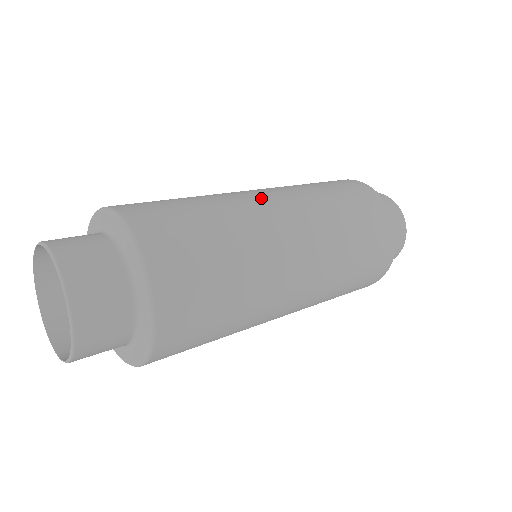
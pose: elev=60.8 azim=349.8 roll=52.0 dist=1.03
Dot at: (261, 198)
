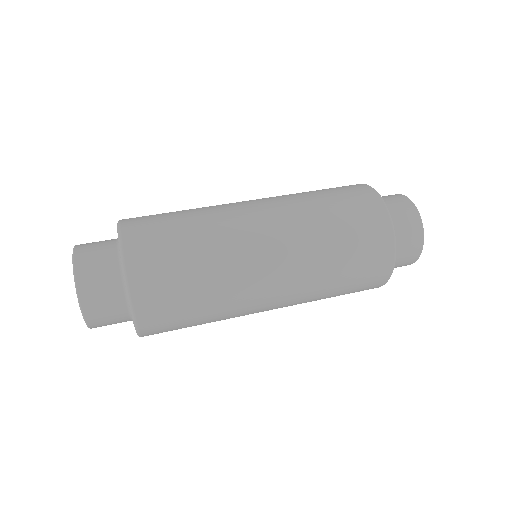
Dot at: (244, 207)
